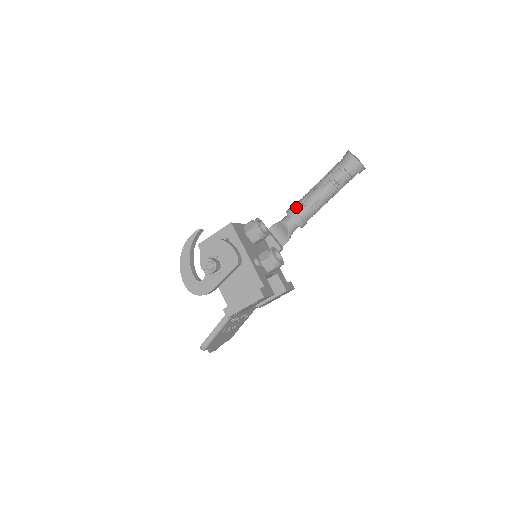
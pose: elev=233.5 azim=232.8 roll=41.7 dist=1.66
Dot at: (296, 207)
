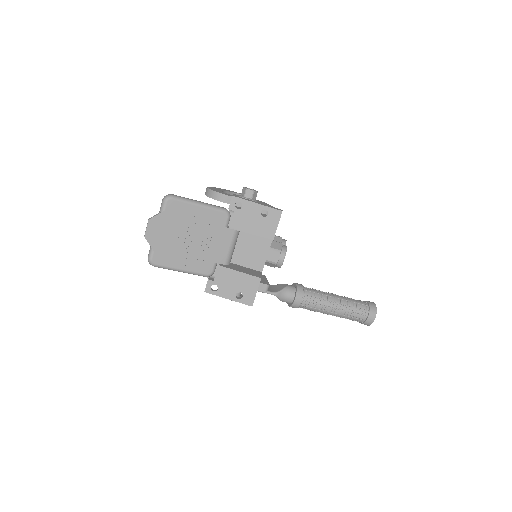
Dot at: occluded
